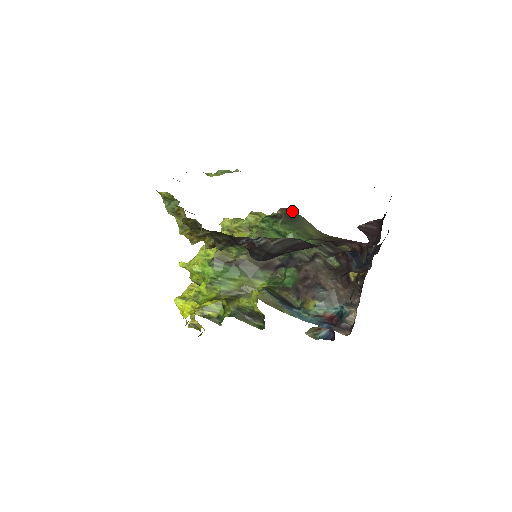
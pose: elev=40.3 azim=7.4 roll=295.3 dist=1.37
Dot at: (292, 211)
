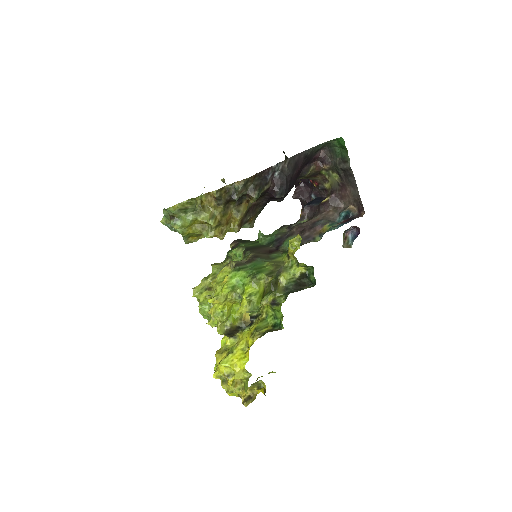
Dot at: (240, 239)
